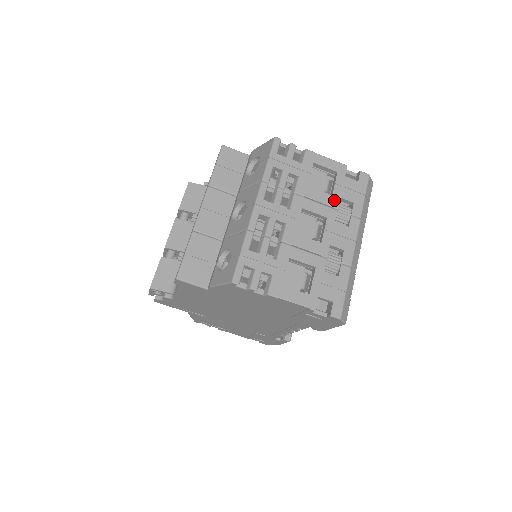
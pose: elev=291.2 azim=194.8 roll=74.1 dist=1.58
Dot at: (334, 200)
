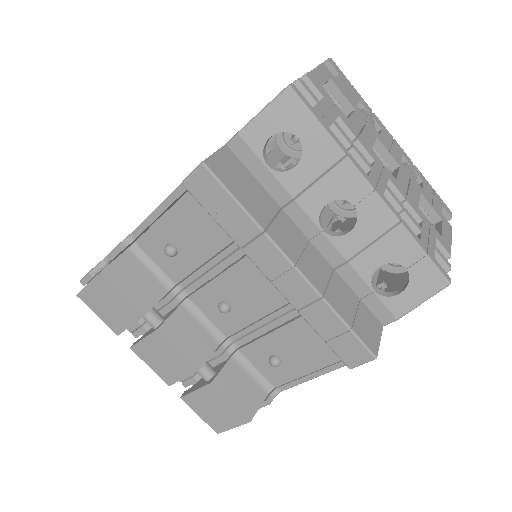
Dot at: (360, 113)
